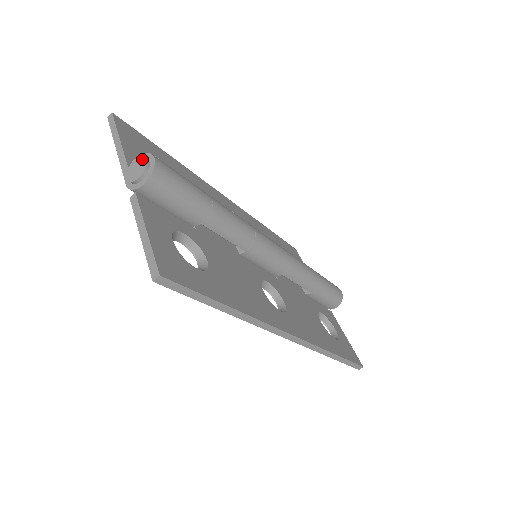
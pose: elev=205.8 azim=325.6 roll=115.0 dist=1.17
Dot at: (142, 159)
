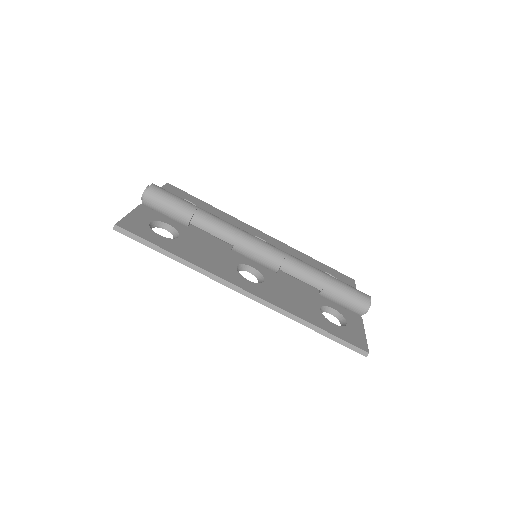
Dot at: (148, 187)
